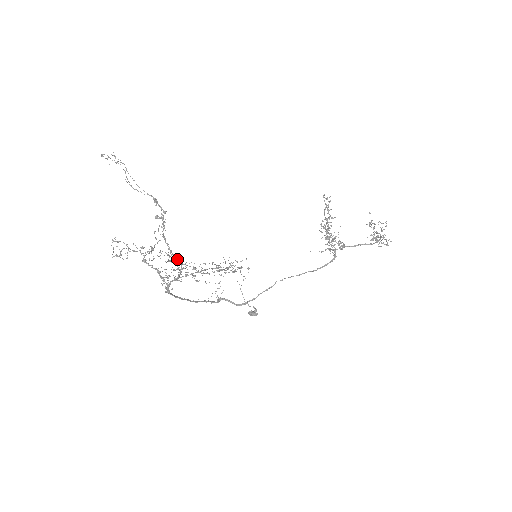
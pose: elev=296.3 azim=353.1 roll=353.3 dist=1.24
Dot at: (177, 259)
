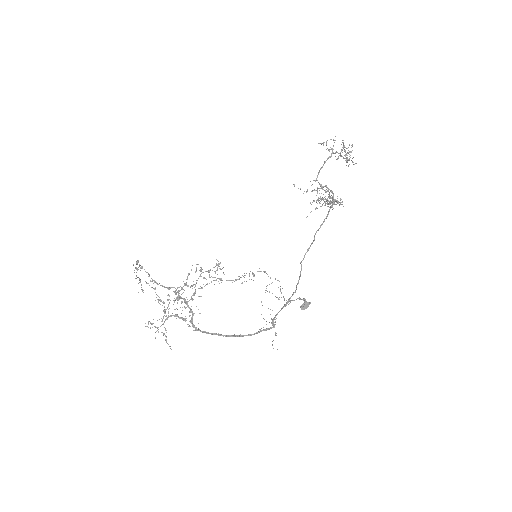
Dot at: (170, 288)
